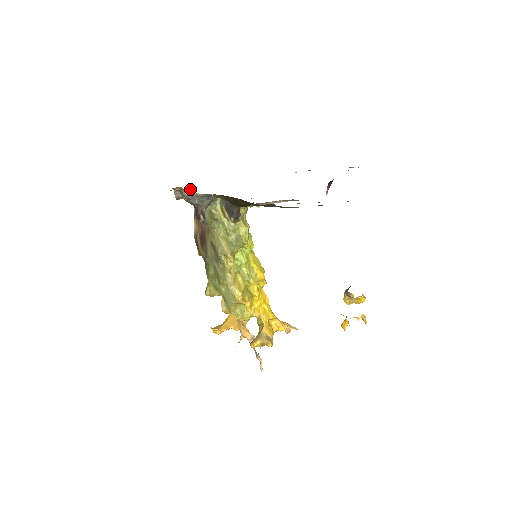
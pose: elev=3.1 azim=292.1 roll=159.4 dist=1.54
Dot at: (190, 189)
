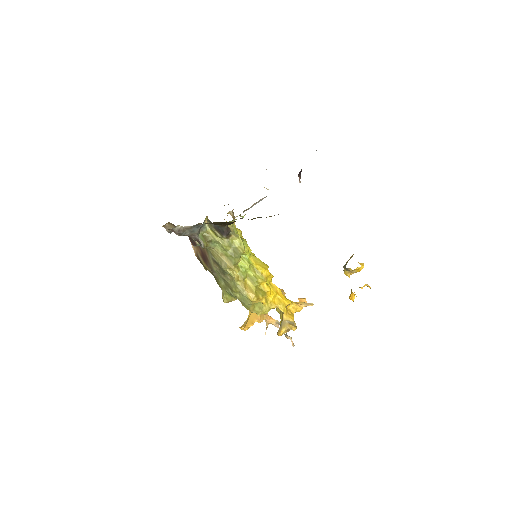
Dot at: (179, 225)
